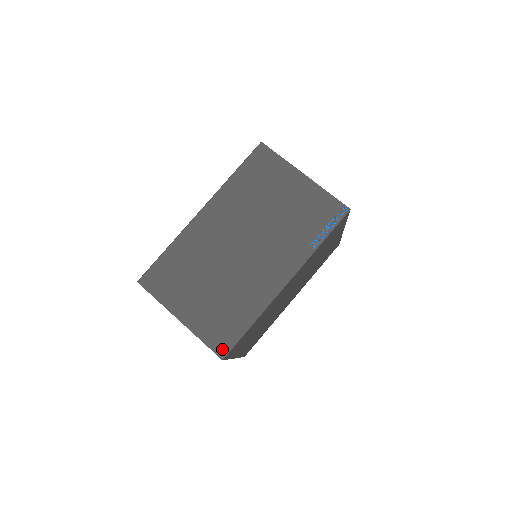
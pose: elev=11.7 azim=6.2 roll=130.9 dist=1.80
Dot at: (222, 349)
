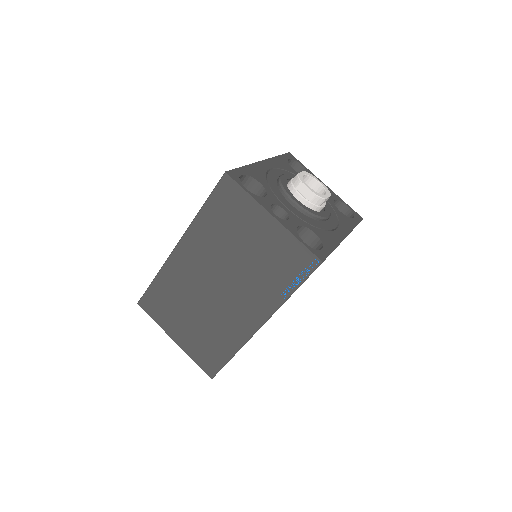
Dot at: (211, 371)
